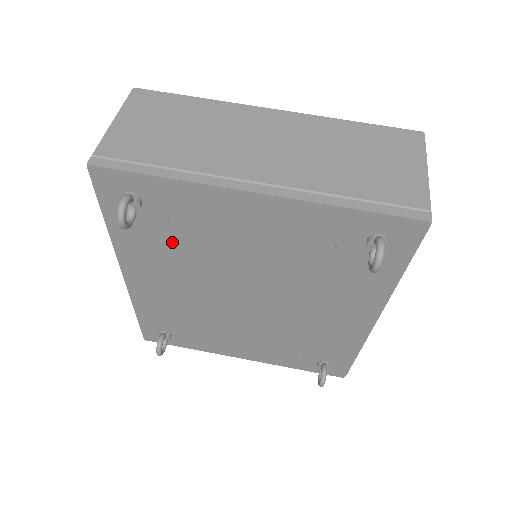
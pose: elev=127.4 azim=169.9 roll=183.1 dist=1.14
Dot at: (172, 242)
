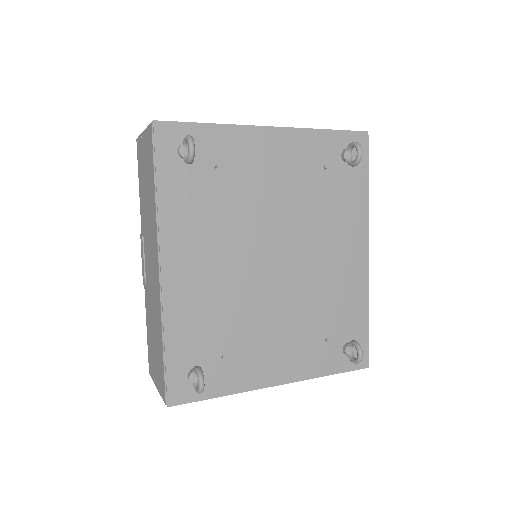
Dot at: (213, 199)
